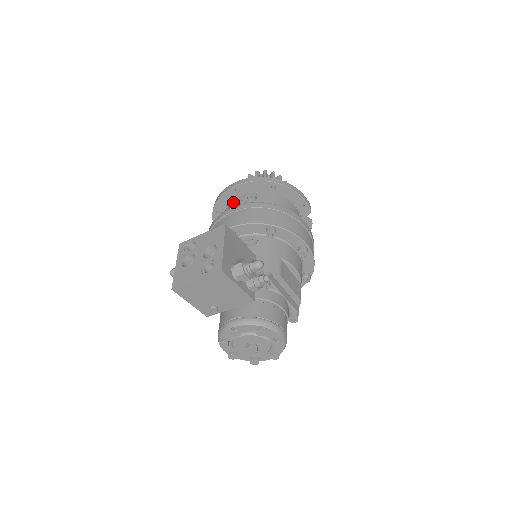
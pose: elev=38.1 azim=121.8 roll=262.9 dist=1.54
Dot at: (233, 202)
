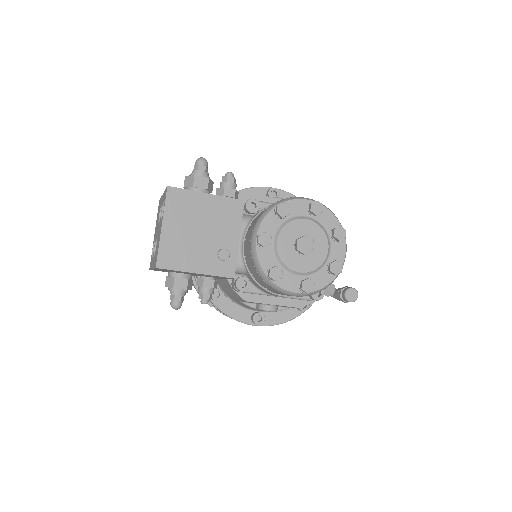
Dot at: occluded
